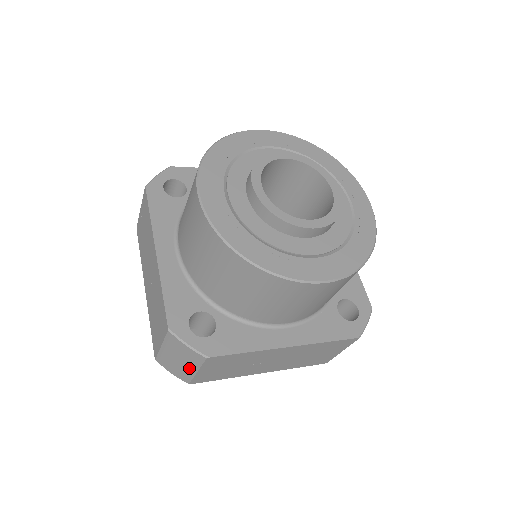
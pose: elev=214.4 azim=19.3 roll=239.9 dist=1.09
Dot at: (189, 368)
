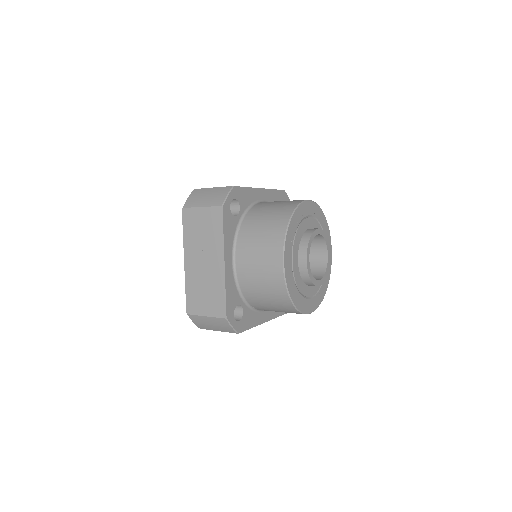
Dot at: (215, 329)
